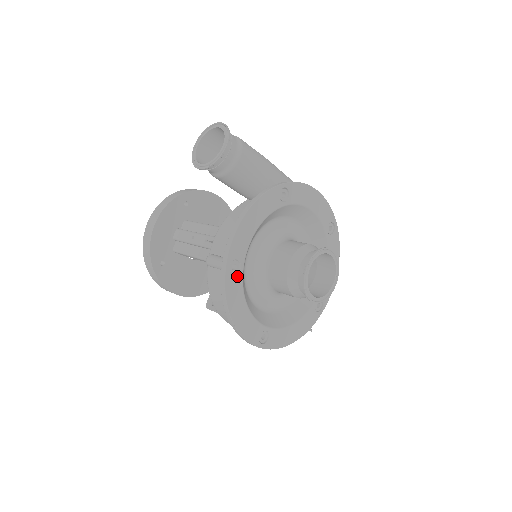
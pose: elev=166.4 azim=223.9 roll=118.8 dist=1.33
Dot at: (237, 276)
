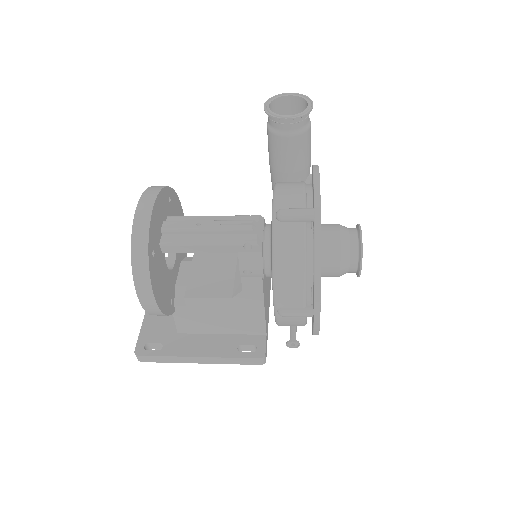
Dot at: occluded
